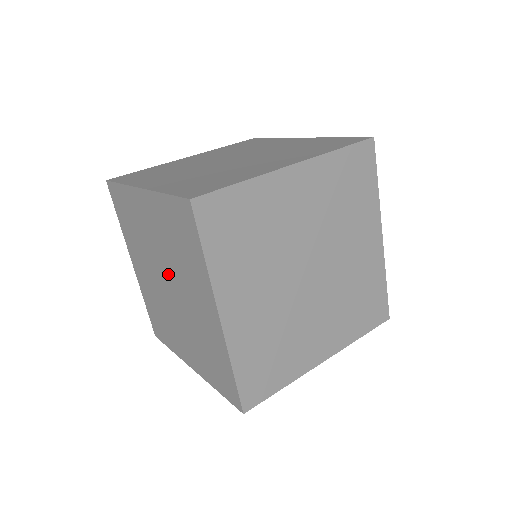
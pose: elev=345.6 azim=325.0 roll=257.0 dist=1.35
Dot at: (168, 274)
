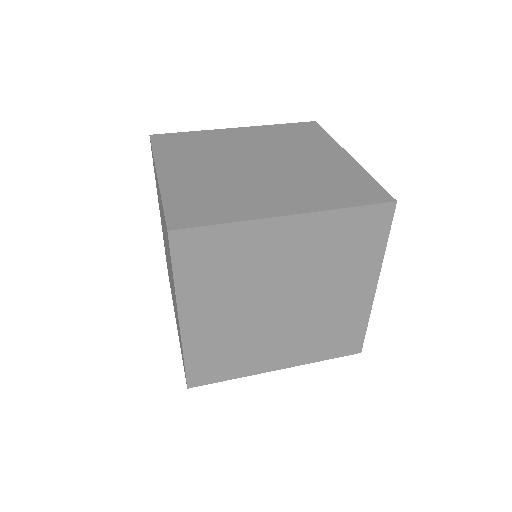
Dot at: occluded
